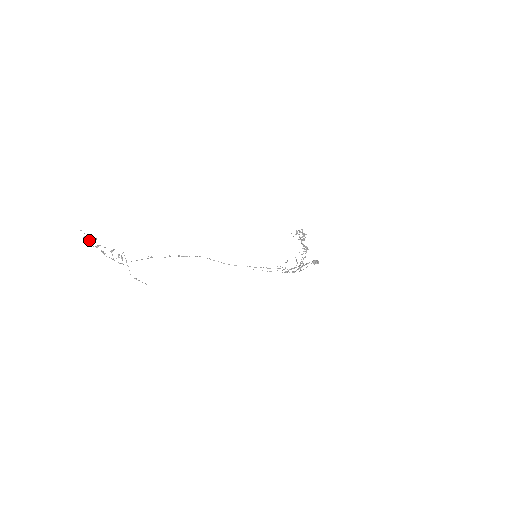
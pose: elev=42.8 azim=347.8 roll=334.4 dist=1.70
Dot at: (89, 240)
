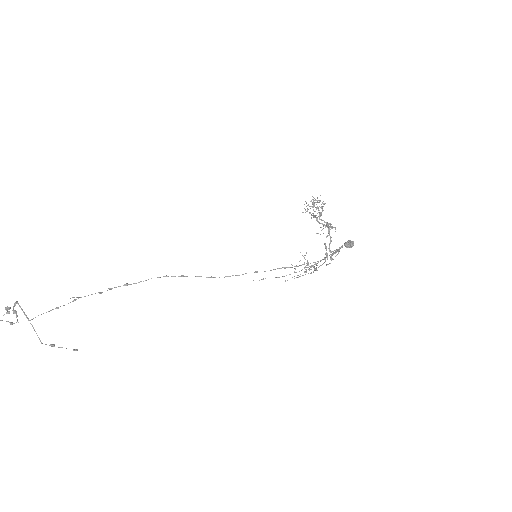
Dot at: out of frame
